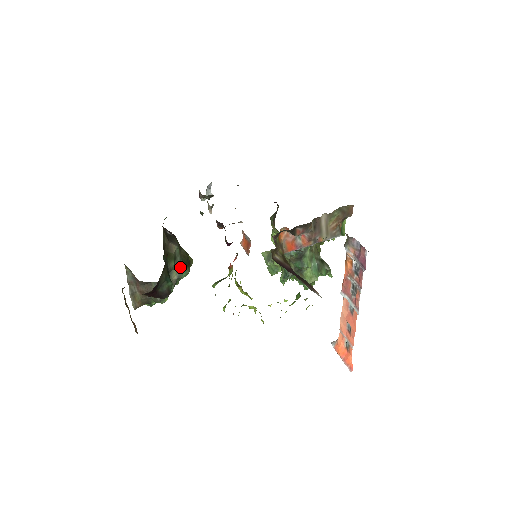
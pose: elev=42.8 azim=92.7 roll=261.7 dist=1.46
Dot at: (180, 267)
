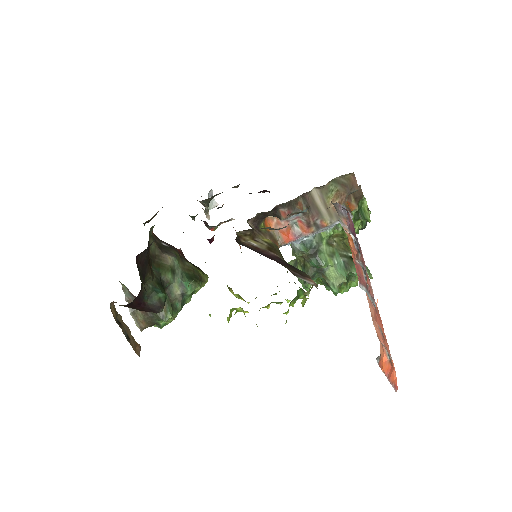
Dot at: (182, 281)
